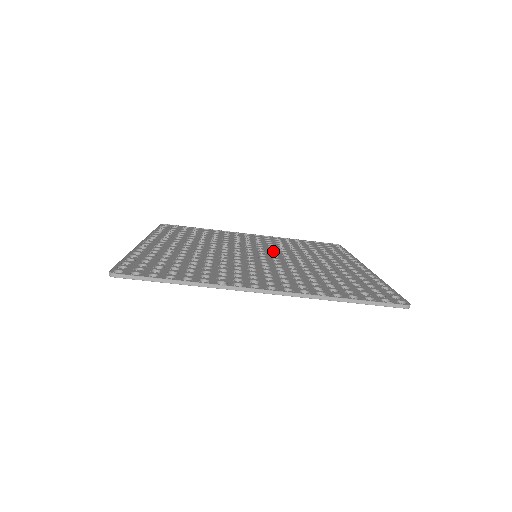
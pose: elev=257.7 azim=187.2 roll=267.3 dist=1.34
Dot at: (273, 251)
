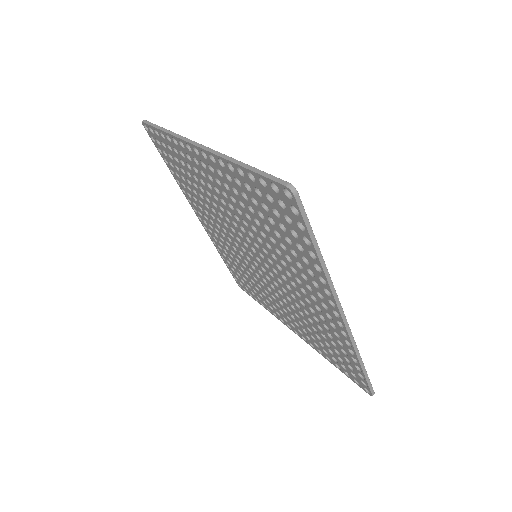
Dot at: occluded
